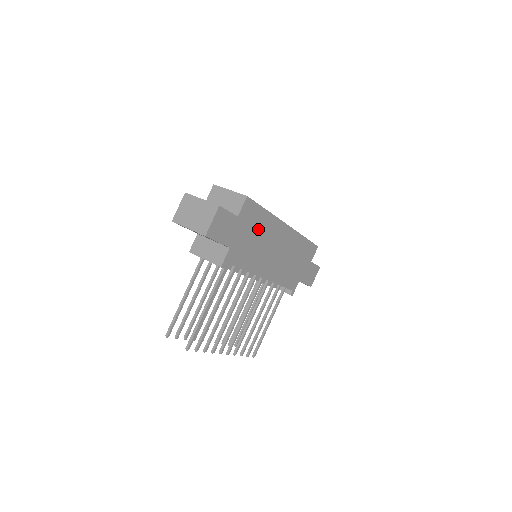
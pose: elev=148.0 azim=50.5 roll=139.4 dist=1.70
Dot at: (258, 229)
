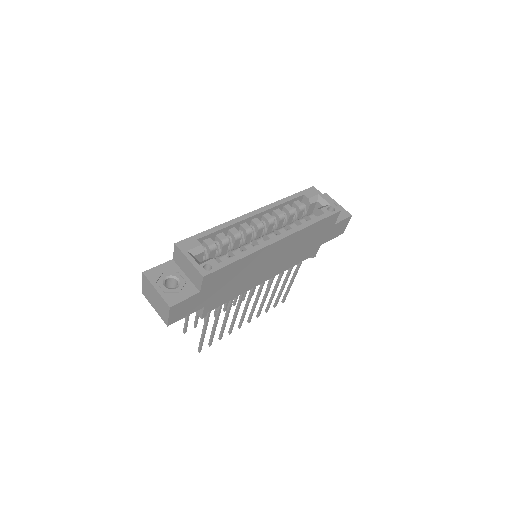
Dot at: (235, 274)
